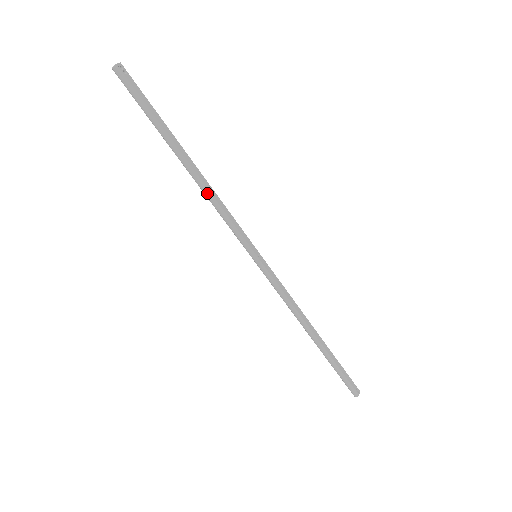
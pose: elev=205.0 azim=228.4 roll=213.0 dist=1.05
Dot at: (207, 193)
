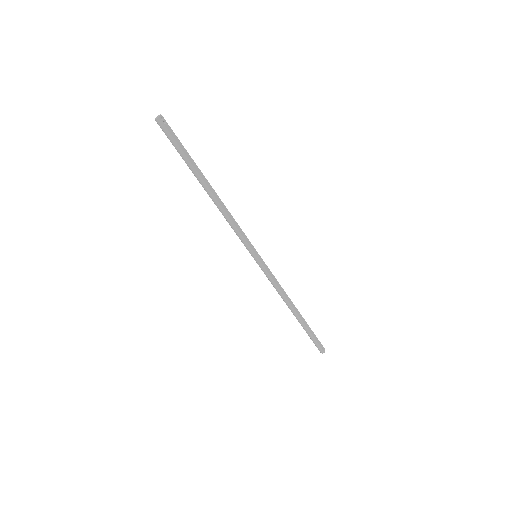
Dot at: (223, 212)
